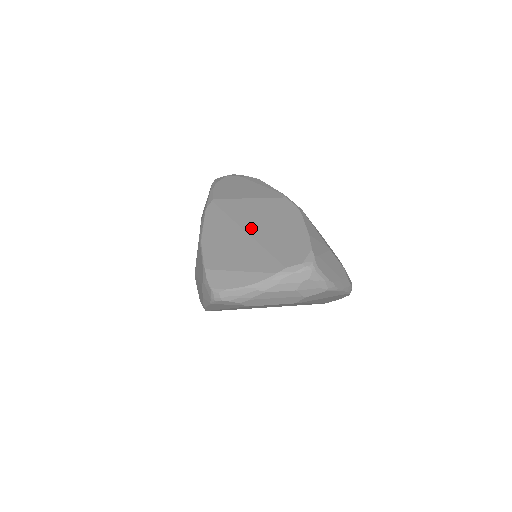
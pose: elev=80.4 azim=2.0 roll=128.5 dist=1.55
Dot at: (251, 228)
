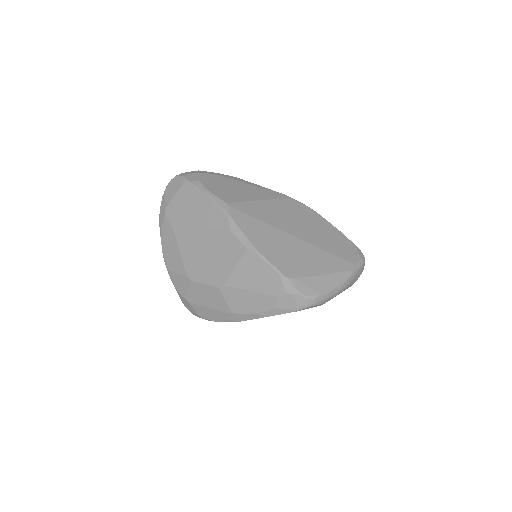
Dot at: (294, 231)
